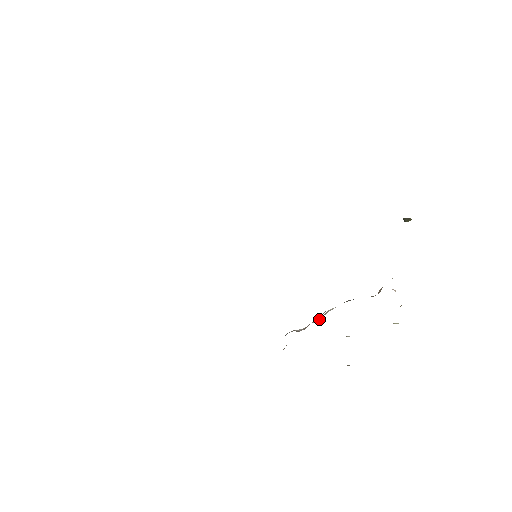
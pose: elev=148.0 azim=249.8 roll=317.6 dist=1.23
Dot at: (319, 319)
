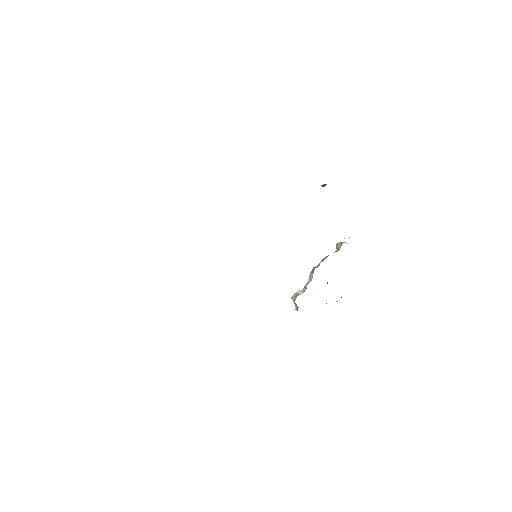
Dot at: (310, 280)
